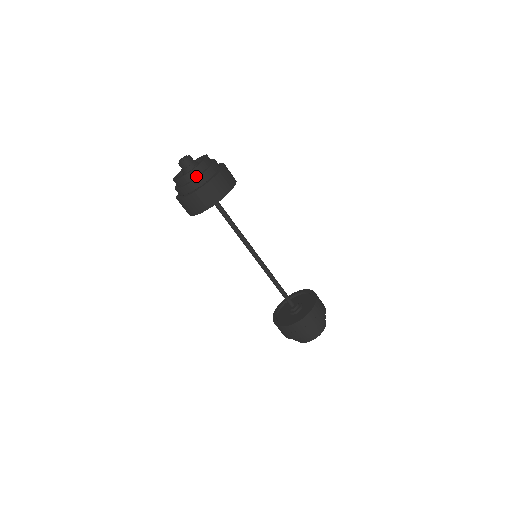
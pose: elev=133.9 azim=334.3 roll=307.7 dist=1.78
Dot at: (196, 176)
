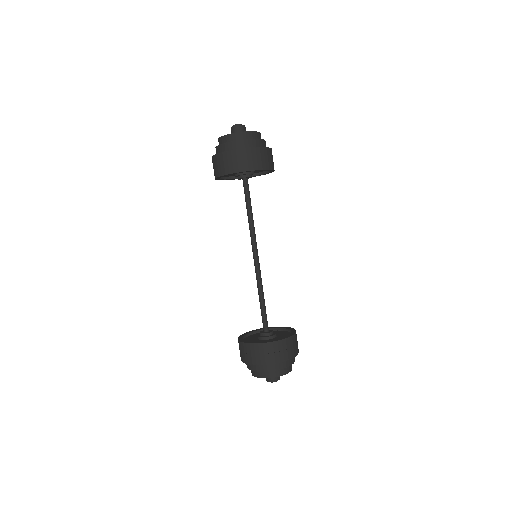
Dot at: (256, 139)
